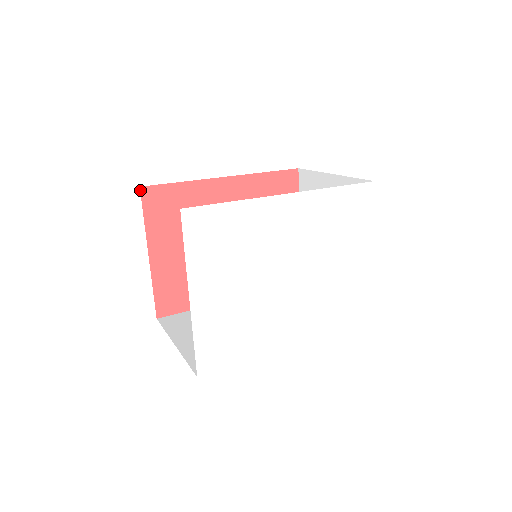
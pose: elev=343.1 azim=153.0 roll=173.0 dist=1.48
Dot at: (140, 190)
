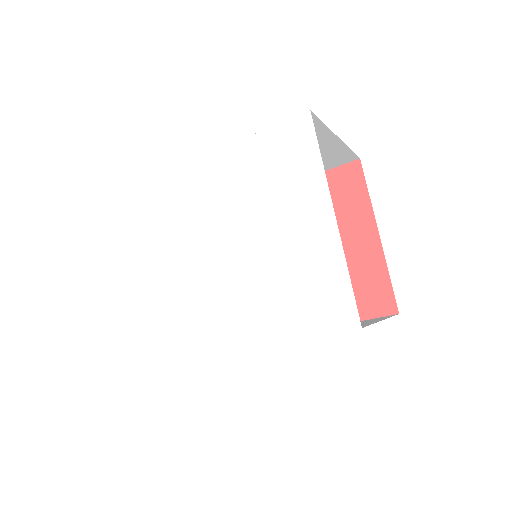
Dot at: occluded
